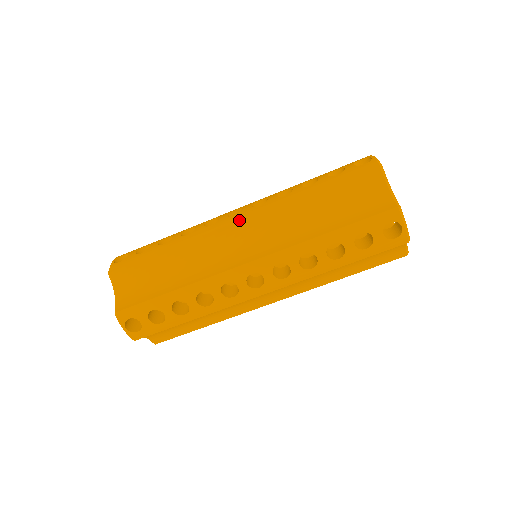
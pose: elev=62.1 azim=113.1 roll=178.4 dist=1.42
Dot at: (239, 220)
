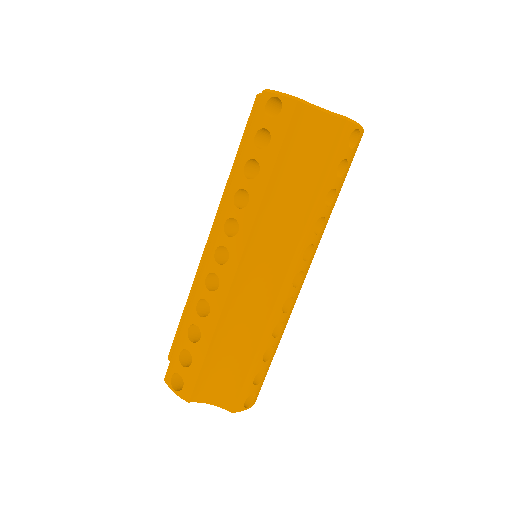
Dot at: (239, 260)
